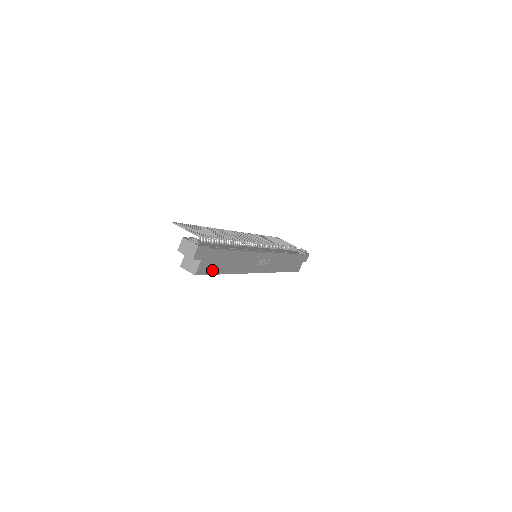
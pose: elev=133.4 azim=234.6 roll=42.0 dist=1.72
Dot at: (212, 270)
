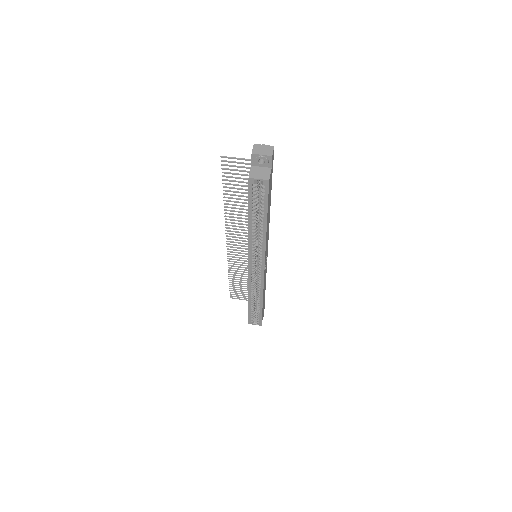
Dot at: (268, 198)
